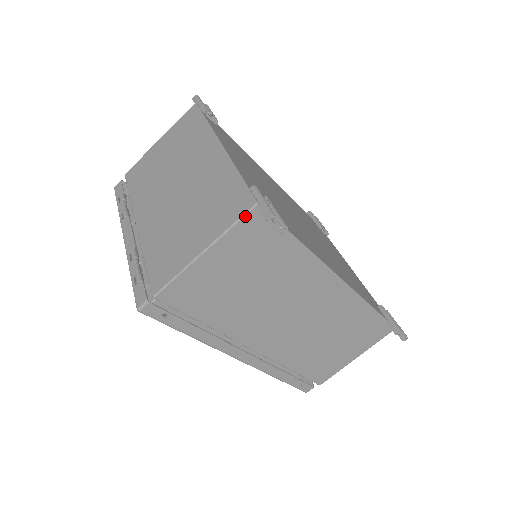
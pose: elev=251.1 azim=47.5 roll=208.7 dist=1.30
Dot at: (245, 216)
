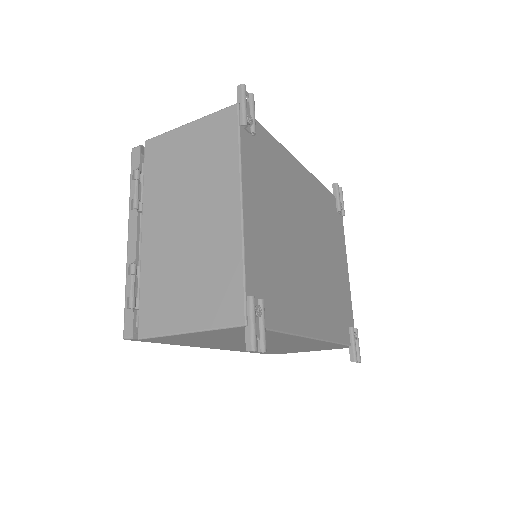
Dot at: (232, 328)
